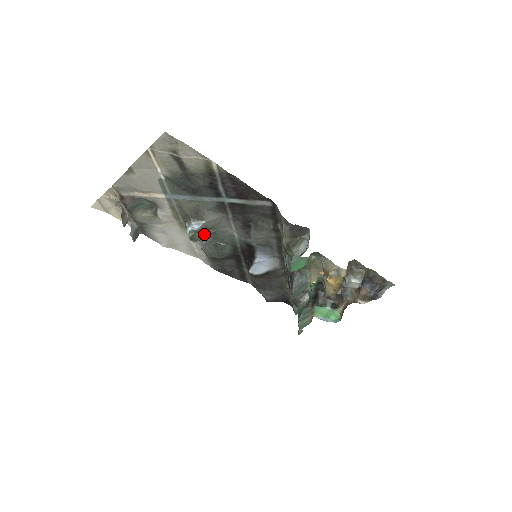
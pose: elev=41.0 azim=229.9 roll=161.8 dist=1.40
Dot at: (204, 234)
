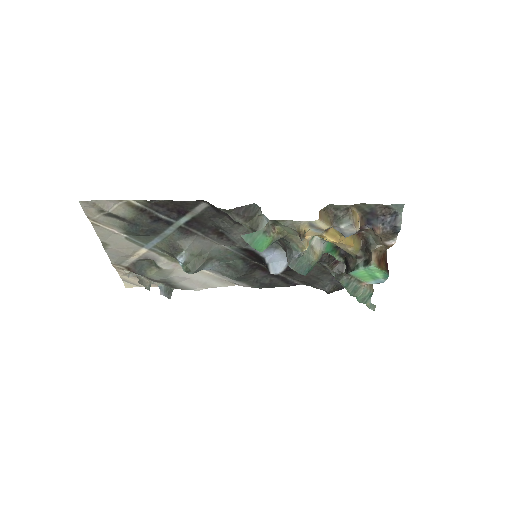
Dot at: (199, 262)
